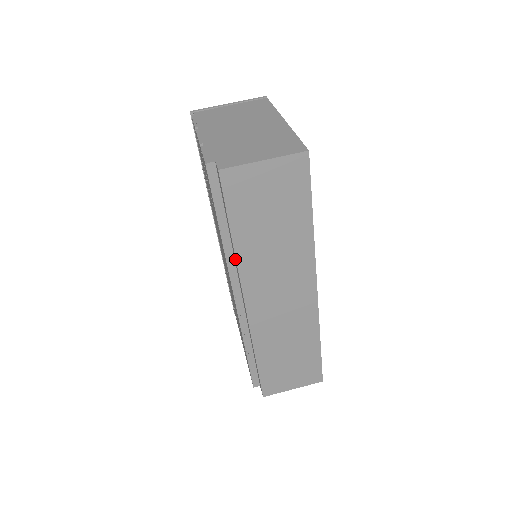
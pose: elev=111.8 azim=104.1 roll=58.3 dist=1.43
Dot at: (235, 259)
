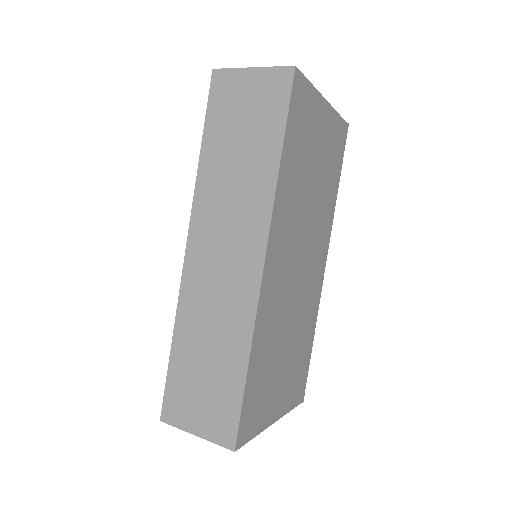
Dot at: (199, 182)
